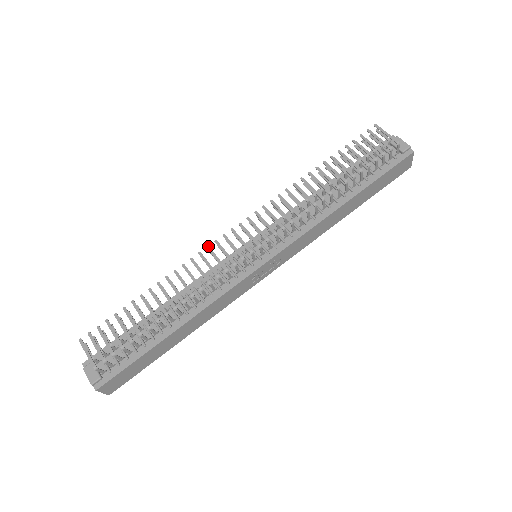
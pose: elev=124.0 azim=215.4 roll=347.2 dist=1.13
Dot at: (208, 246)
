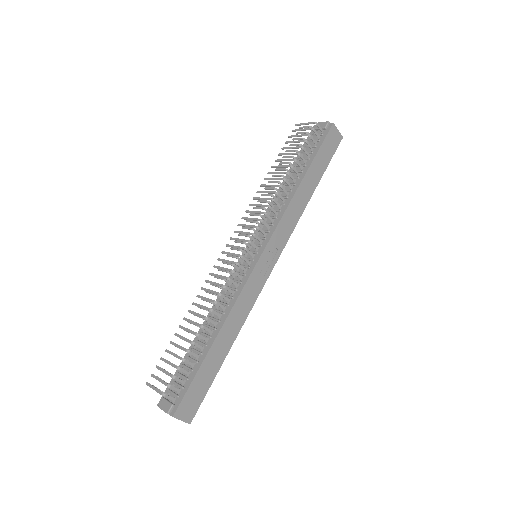
Dot at: (214, 266)
